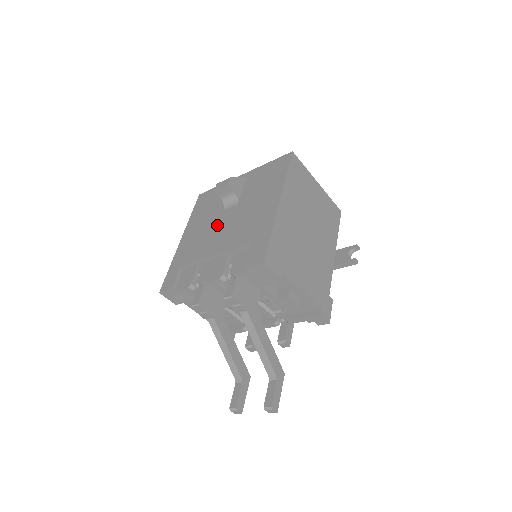
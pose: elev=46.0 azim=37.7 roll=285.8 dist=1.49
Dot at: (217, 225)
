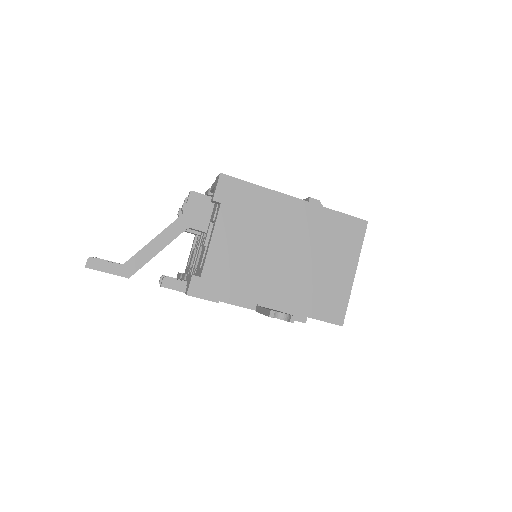
Dot at: occluded
